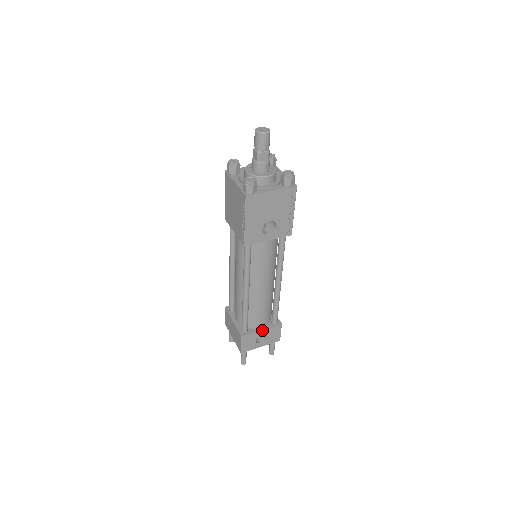
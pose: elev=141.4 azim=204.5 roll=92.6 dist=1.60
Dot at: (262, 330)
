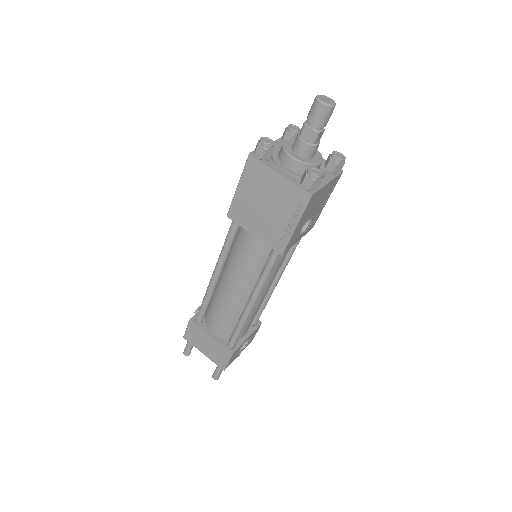
Dot at: (248, 337)
